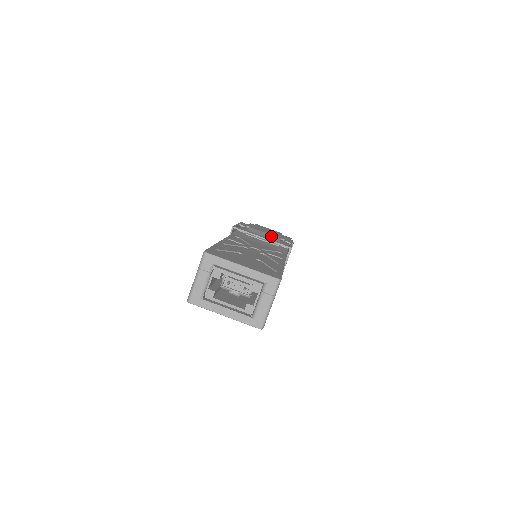
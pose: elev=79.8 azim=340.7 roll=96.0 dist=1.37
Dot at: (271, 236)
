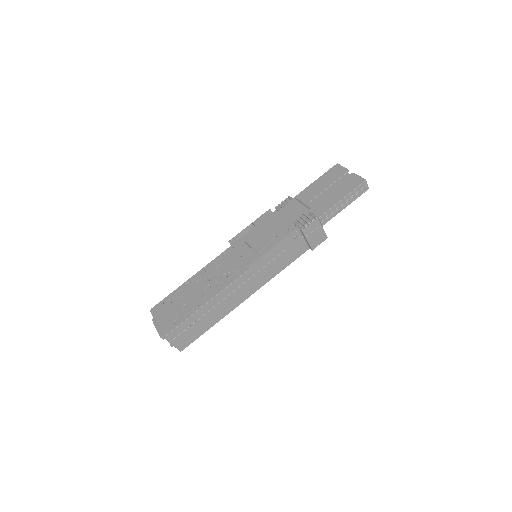
Dot at: (267, 236)
